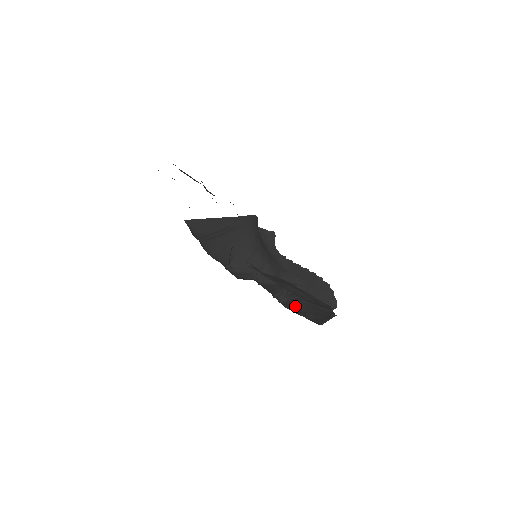
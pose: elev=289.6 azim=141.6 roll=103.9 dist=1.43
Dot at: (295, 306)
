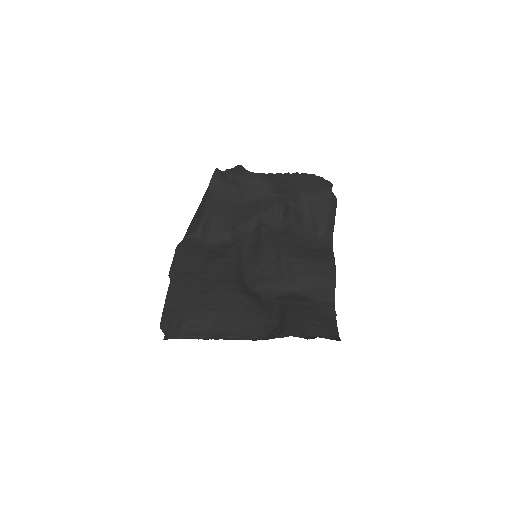
Dot at: (304, 225)
